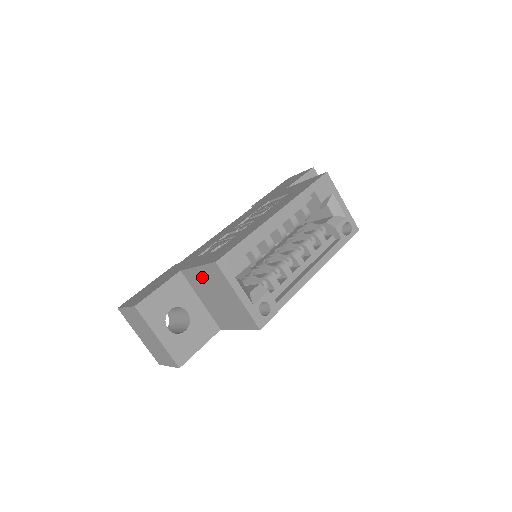
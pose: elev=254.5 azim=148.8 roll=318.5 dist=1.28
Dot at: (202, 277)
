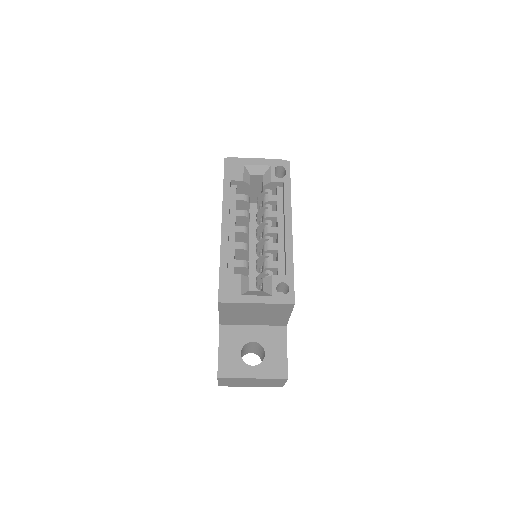
Dot at: (230, 315)
